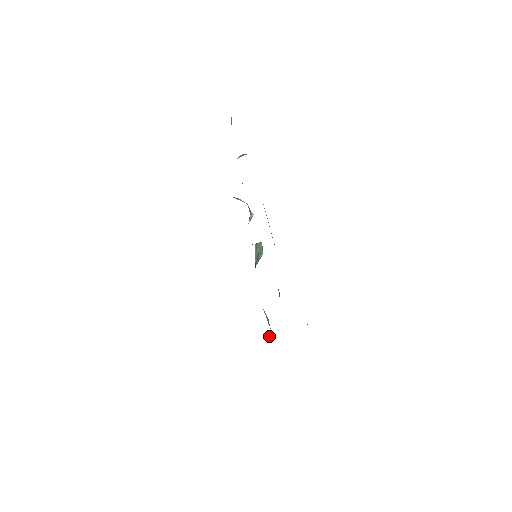
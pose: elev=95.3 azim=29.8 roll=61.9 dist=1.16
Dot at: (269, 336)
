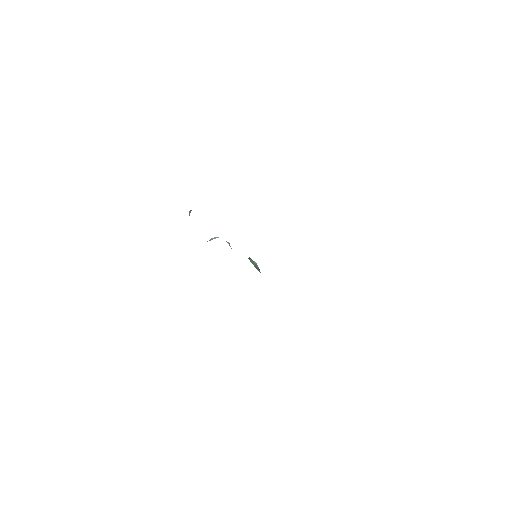
Dot at: occluded
